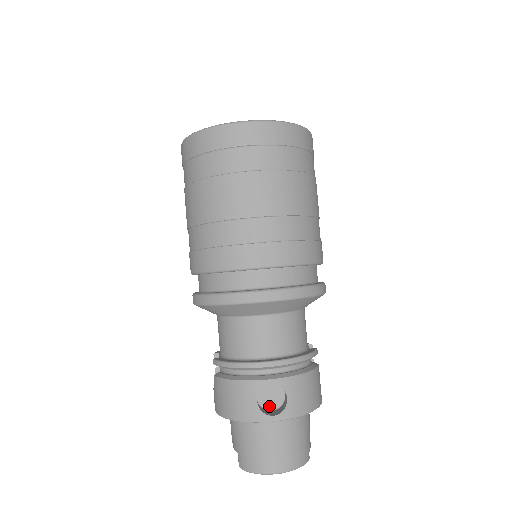
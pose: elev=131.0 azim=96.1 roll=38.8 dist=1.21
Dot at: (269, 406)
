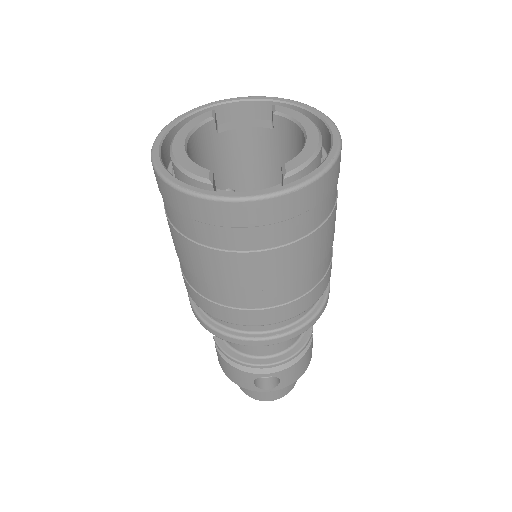
Dot at: occluded
